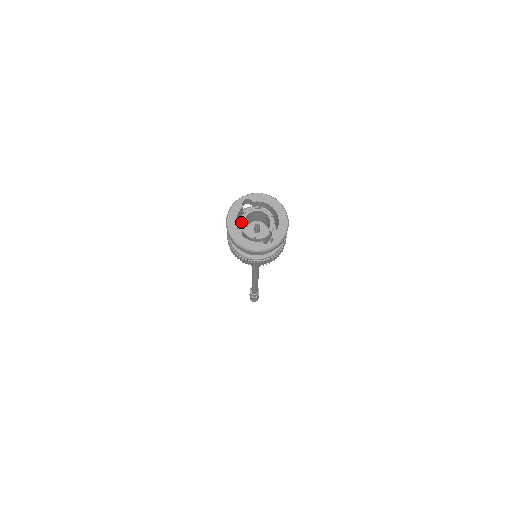
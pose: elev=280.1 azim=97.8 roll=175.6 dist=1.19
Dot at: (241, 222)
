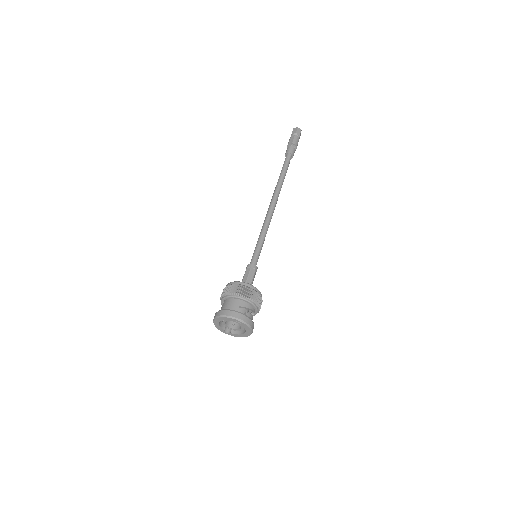
Dot at: (227, 320)
